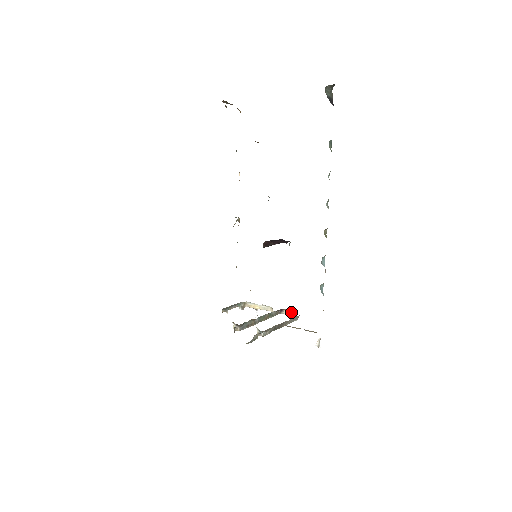
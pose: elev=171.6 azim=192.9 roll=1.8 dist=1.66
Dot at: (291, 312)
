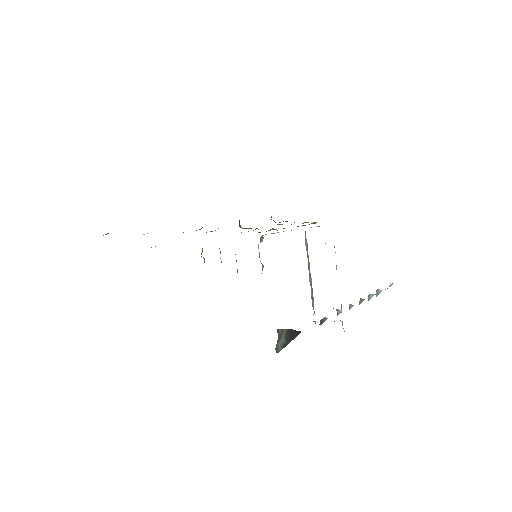
Dot at: occluded
